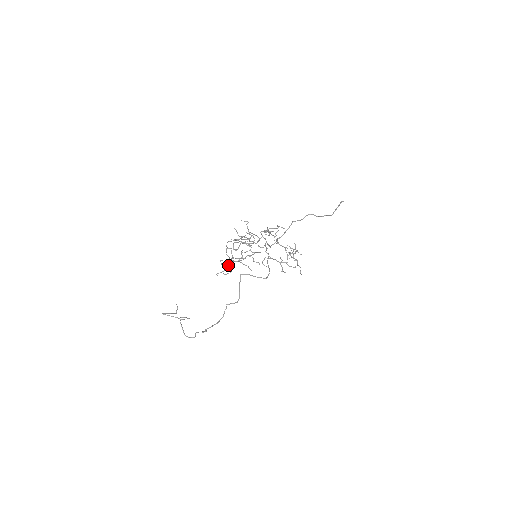
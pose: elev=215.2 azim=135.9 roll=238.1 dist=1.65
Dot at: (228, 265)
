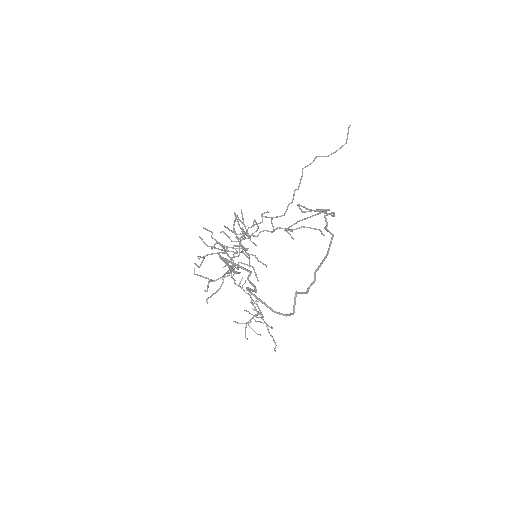
Dot at: occluded
